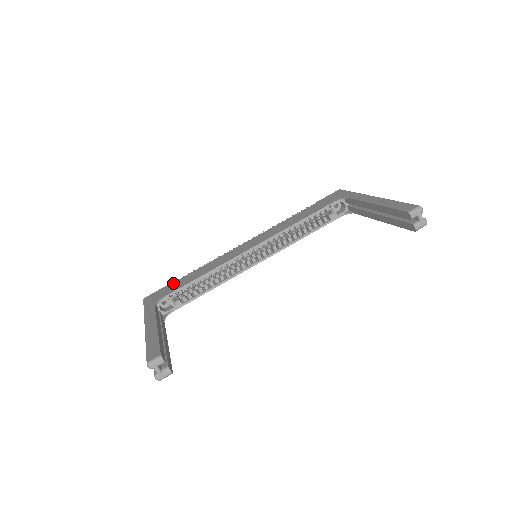
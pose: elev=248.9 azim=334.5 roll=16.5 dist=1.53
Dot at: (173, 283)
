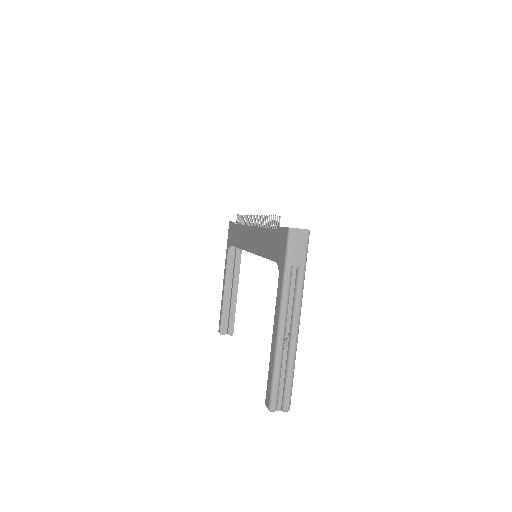
Dot at: (233, 226)
